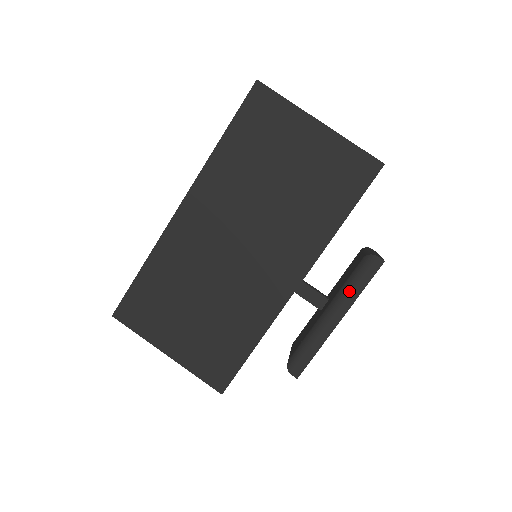
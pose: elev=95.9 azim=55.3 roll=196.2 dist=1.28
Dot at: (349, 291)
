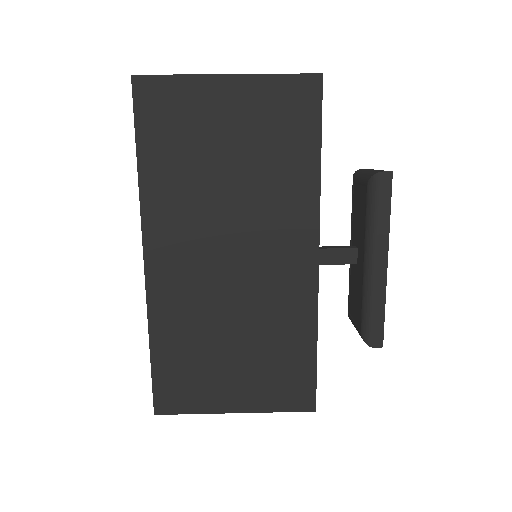
Dot at: (377, 226)
